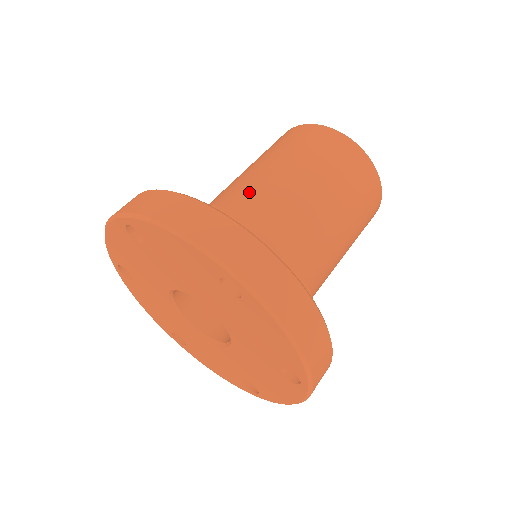
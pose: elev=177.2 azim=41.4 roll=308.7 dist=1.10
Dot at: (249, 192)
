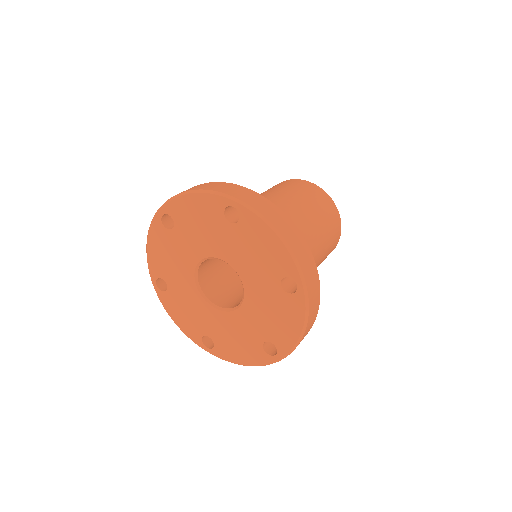
Dot at: occluded
